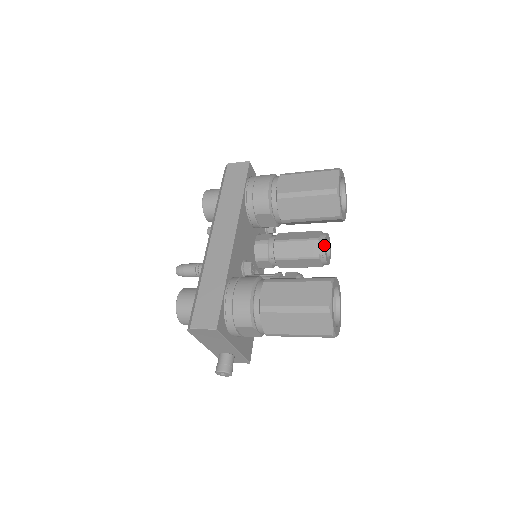
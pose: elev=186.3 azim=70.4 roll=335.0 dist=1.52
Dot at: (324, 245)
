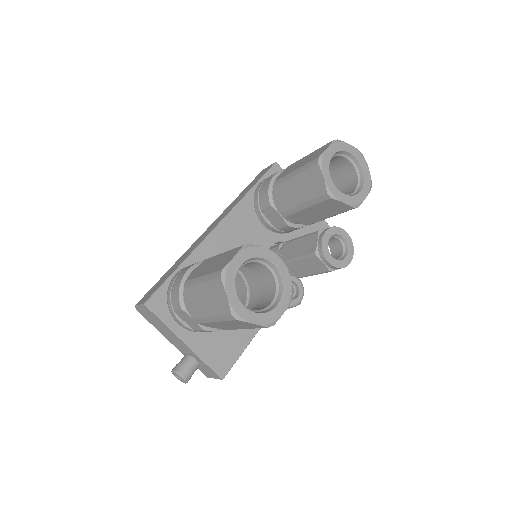
Dot at: (322, 237)
